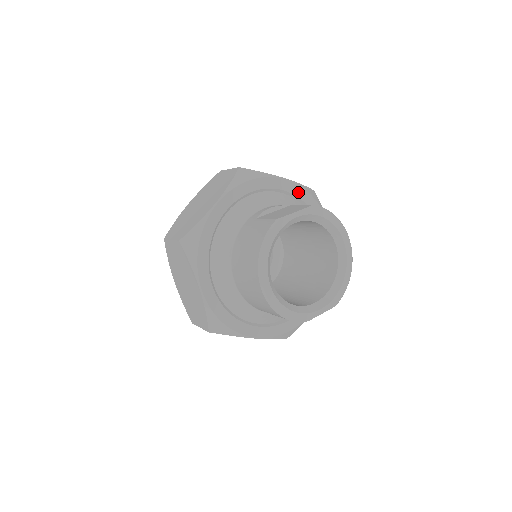
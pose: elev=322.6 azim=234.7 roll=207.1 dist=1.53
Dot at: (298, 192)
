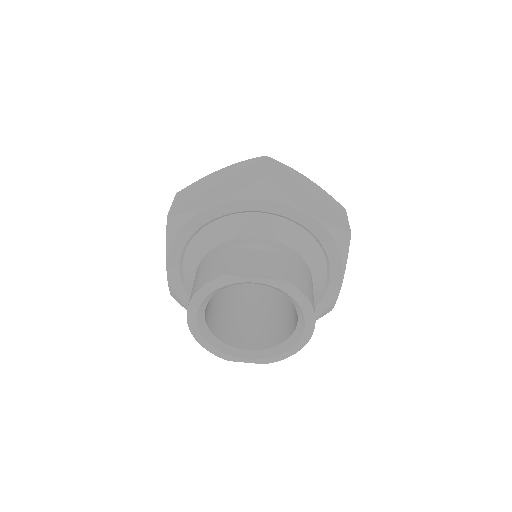
Dot at: (319, 233)
